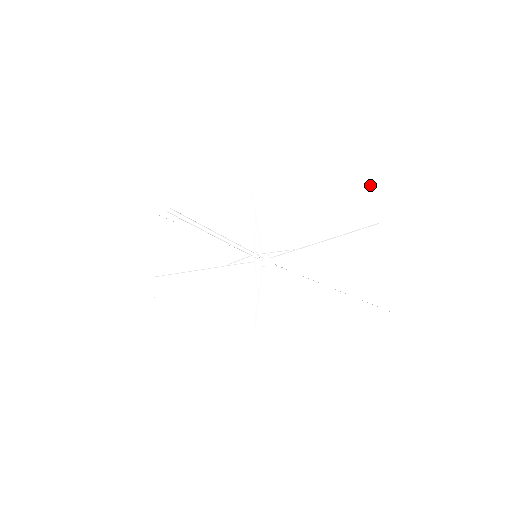
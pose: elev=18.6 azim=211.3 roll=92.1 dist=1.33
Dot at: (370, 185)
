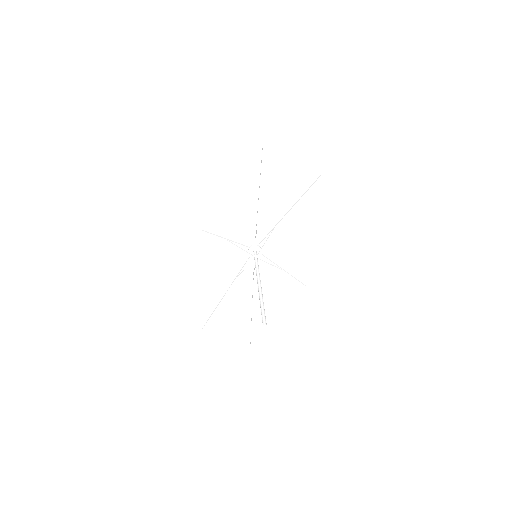
Dot at: (291, 159)
